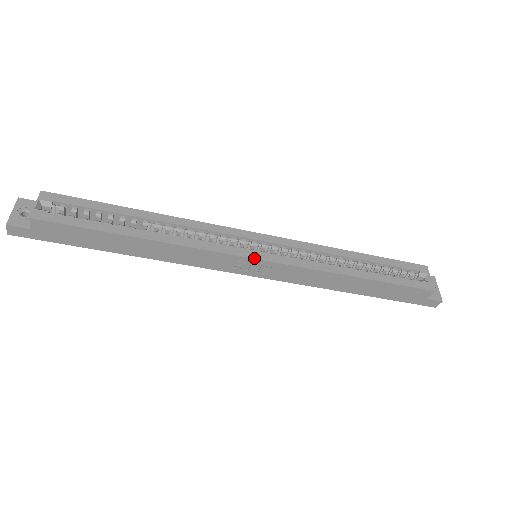
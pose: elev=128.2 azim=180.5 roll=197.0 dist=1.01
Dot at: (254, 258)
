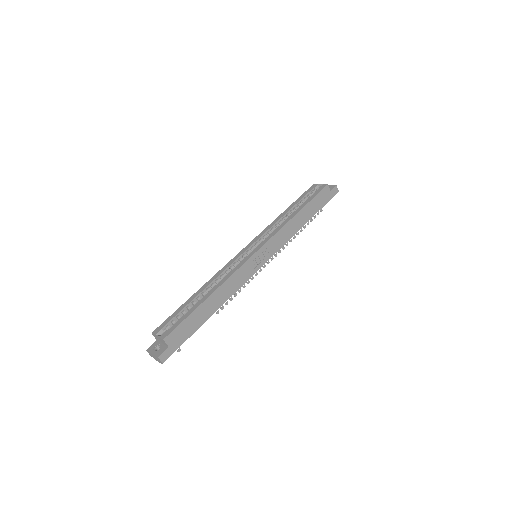
Dot at: (256, 252)
